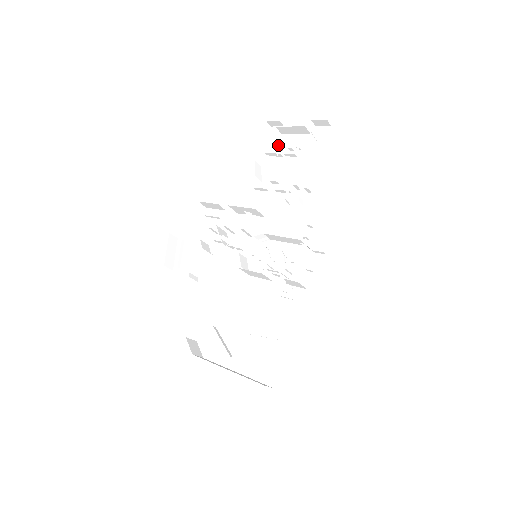
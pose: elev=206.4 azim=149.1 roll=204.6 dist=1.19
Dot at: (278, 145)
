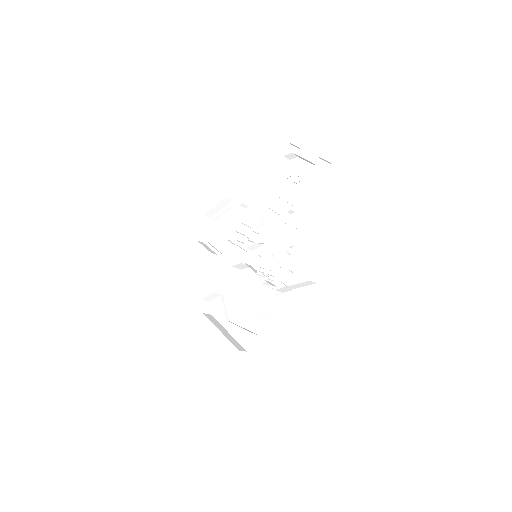
Dot at: occluded
